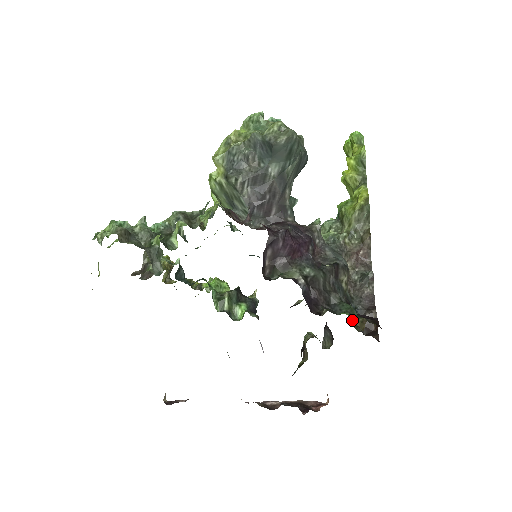
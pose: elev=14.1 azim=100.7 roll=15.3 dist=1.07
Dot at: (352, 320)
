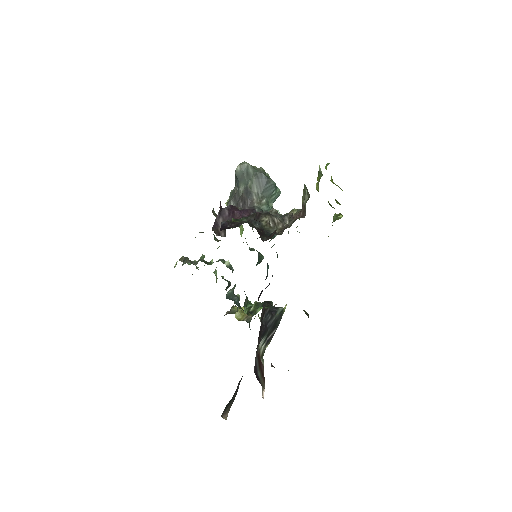
Dot at: (236, 221)
